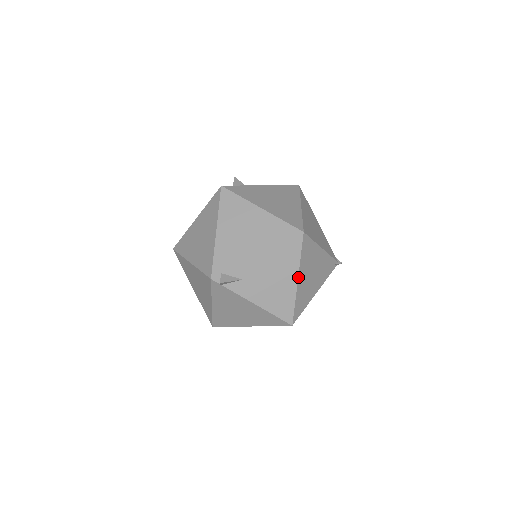
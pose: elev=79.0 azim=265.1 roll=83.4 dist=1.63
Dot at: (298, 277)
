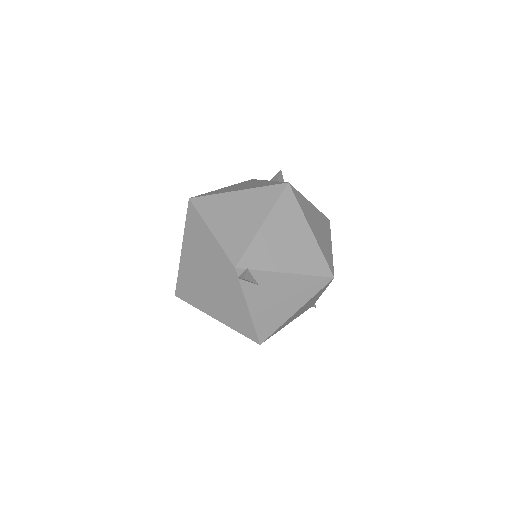
Dot at: (299, 309)
